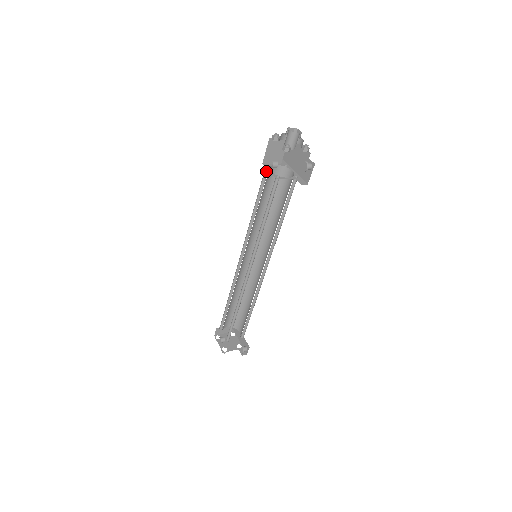
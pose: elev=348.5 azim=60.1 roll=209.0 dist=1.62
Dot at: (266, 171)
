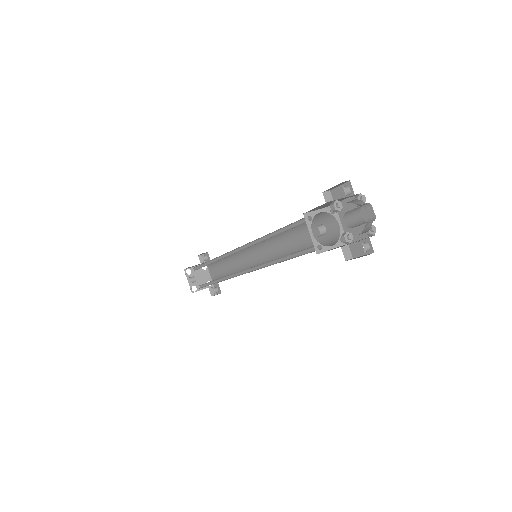
Dot at: (304, 218)
